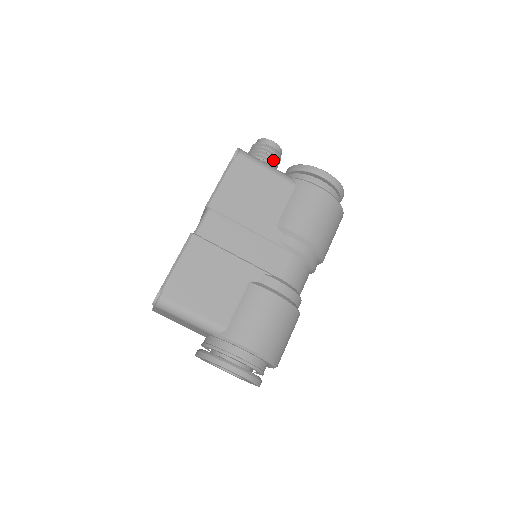
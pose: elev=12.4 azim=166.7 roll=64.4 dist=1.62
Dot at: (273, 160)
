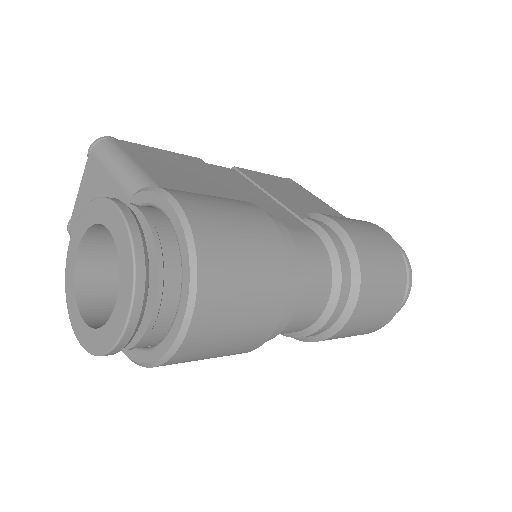
Dot at: occluded
